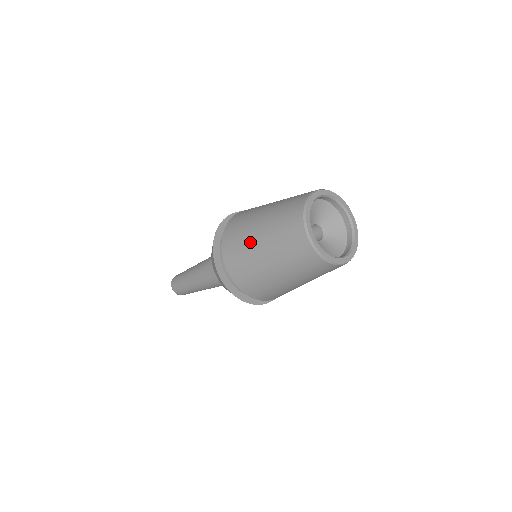
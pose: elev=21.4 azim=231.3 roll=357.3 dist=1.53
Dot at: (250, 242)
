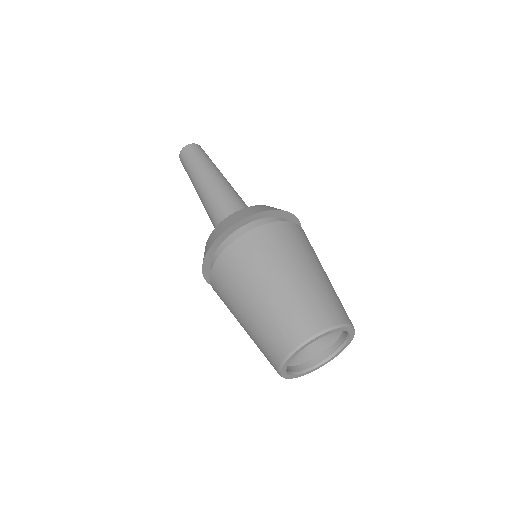
Dot at: (236, 303)
